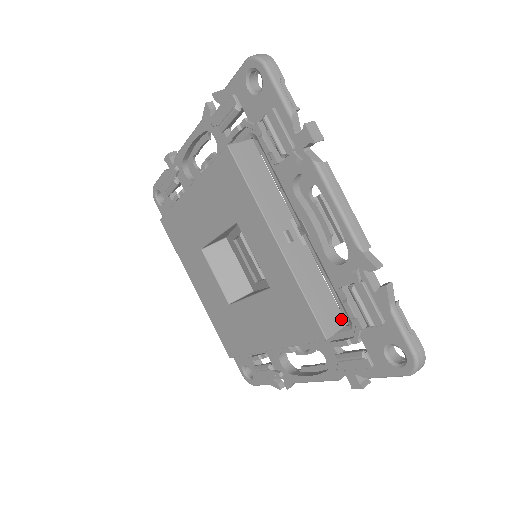
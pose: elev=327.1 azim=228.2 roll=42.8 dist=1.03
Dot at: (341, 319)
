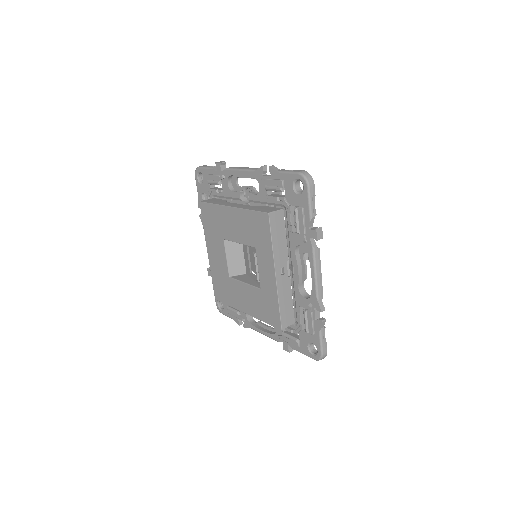
Dot at: (293, 320)
